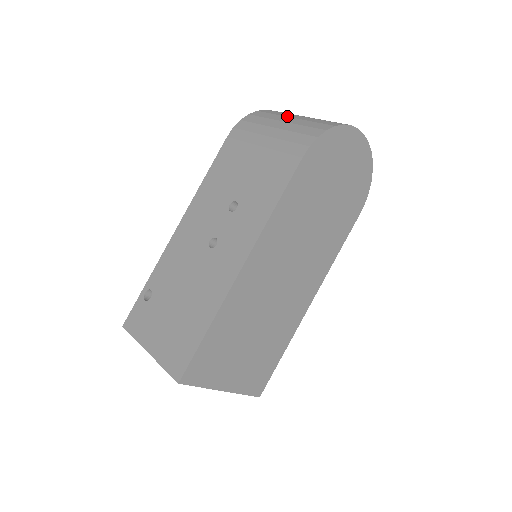
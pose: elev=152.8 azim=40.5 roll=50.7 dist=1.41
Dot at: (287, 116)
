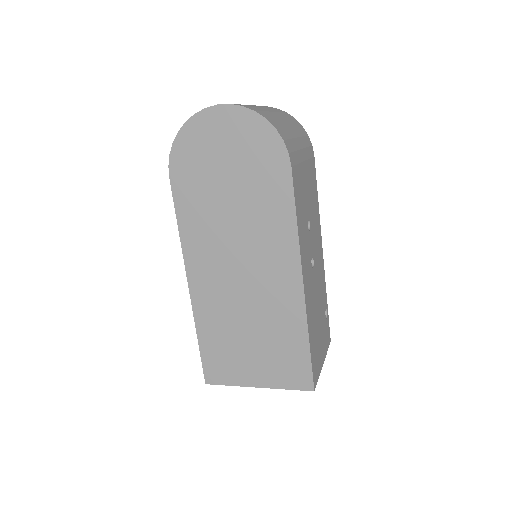
Dot at: occluded
